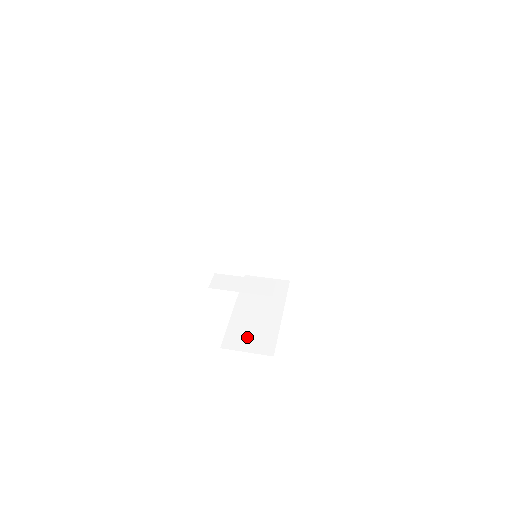
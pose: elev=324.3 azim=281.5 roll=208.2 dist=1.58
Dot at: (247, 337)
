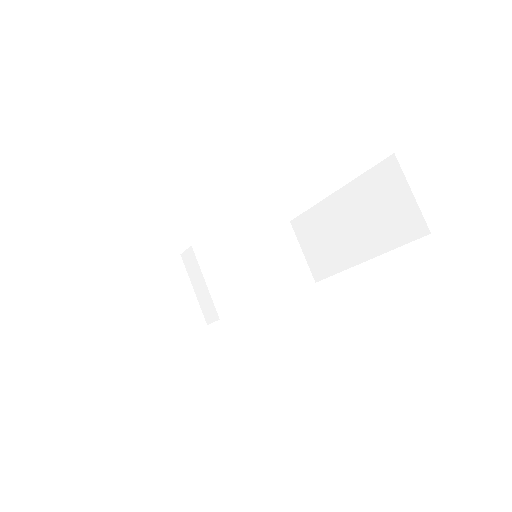
Dot at: (315, 240)
